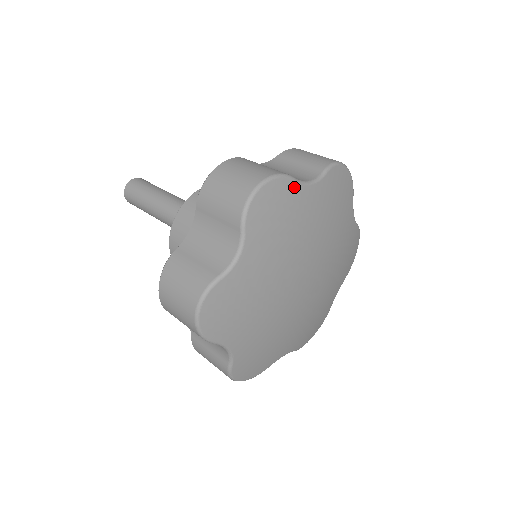
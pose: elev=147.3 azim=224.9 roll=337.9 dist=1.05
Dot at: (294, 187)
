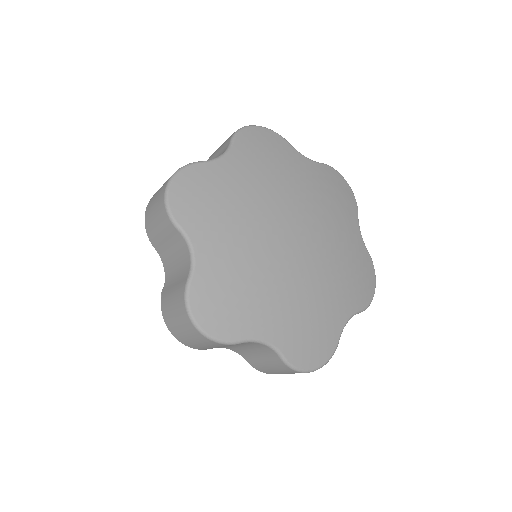
Dot at: (287, 146)
